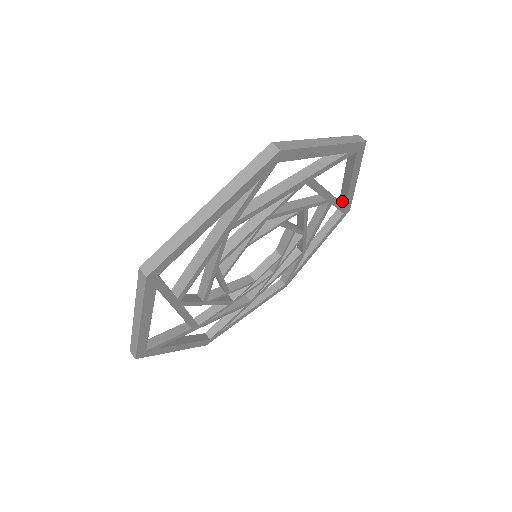
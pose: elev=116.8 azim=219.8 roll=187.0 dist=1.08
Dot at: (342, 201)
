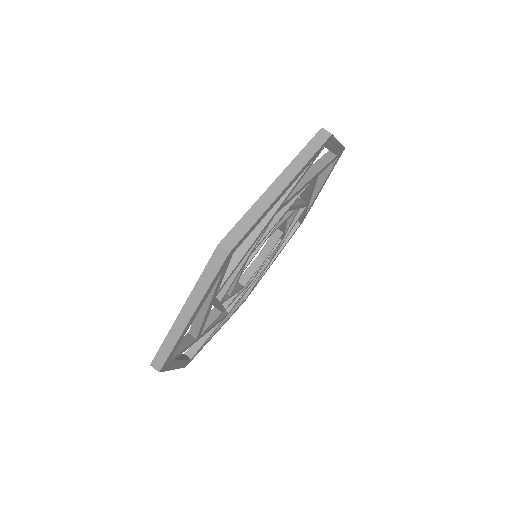
Dot at: occluded
